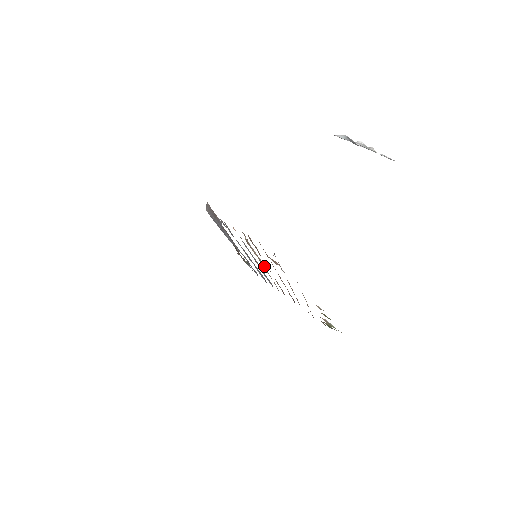
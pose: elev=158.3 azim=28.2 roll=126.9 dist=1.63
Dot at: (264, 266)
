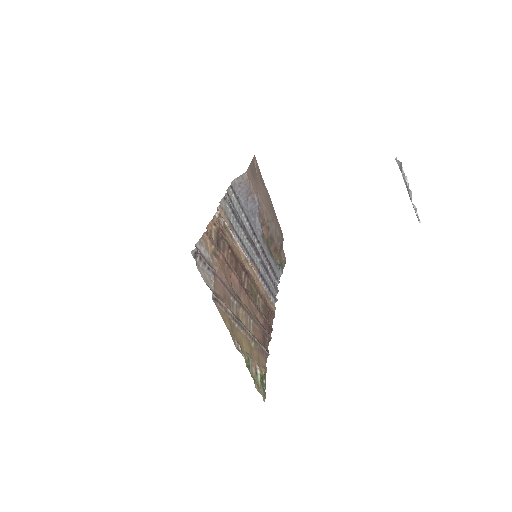
Dot at: (254, 271)
